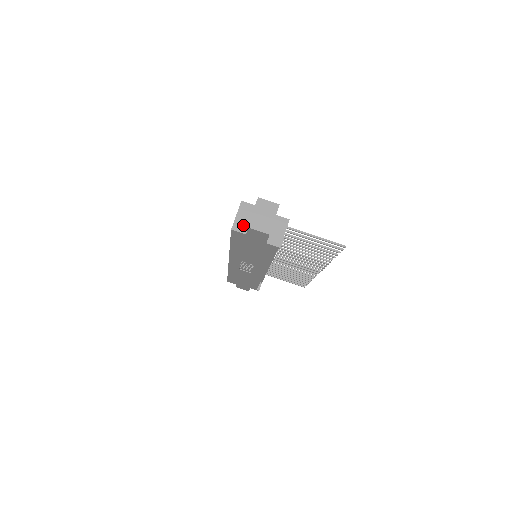
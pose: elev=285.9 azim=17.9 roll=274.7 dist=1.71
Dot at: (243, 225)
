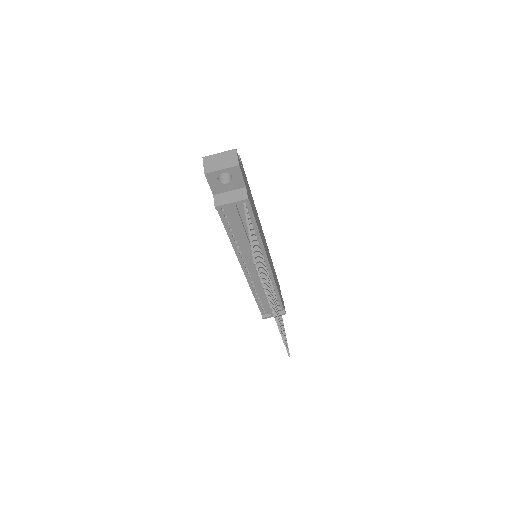
Dot at: occluded
